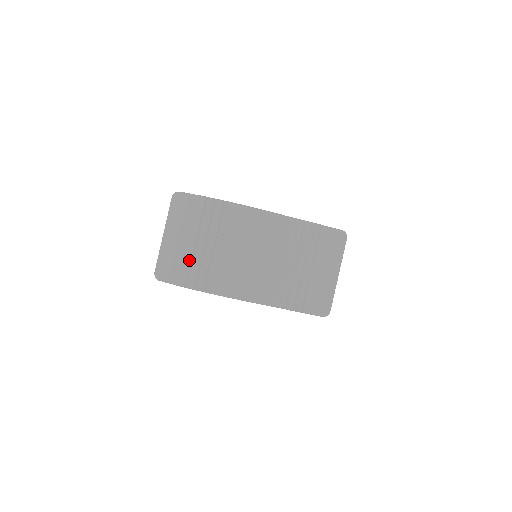
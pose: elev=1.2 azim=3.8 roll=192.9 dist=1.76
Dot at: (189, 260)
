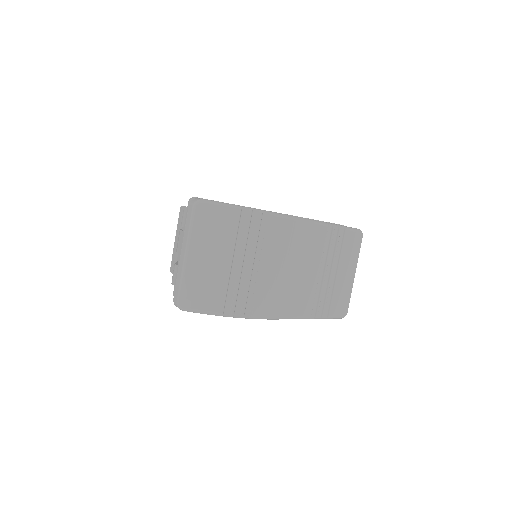
Dot at: (225, 284)
